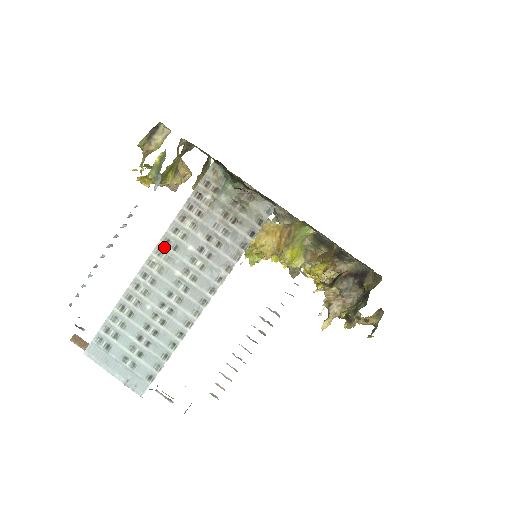
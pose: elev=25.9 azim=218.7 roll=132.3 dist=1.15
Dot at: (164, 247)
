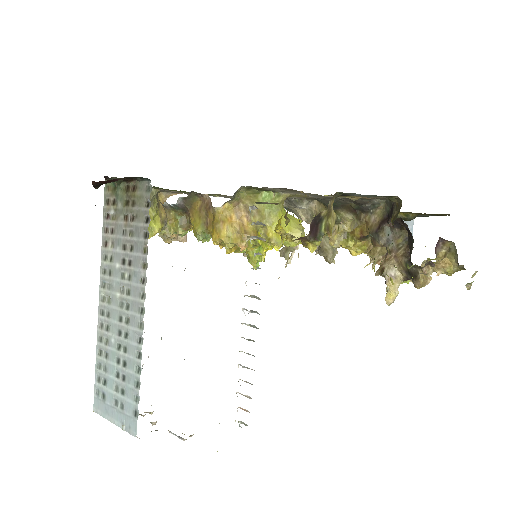
Dot at: (104, 278)
